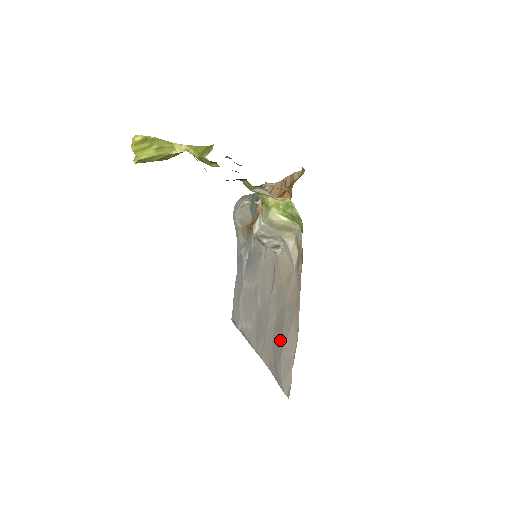
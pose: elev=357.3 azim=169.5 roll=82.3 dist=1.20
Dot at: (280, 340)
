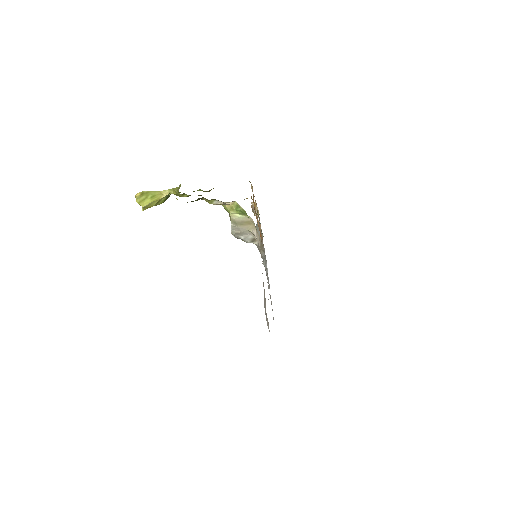
Dot at: occluded
